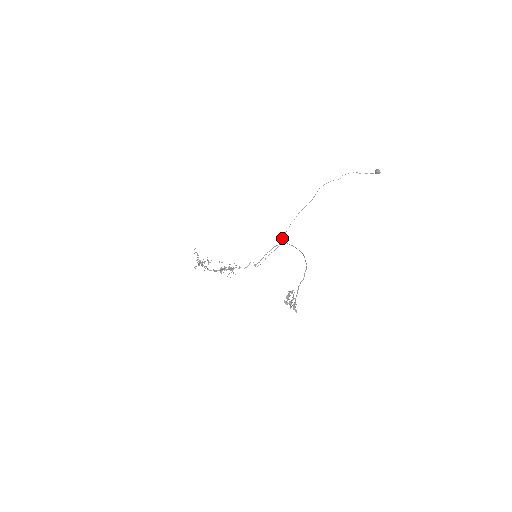
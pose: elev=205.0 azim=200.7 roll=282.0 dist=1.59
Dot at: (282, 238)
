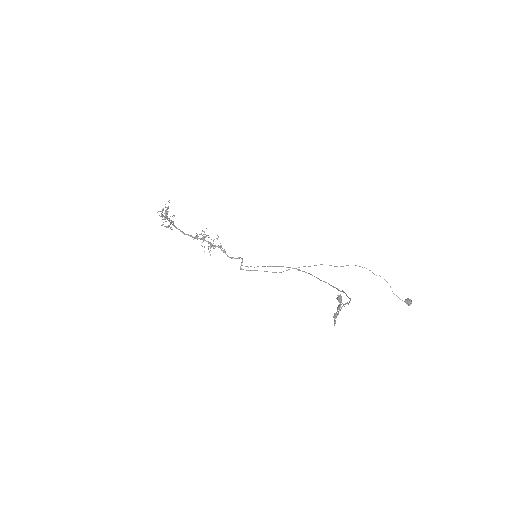
Dot at: (289, 269)
